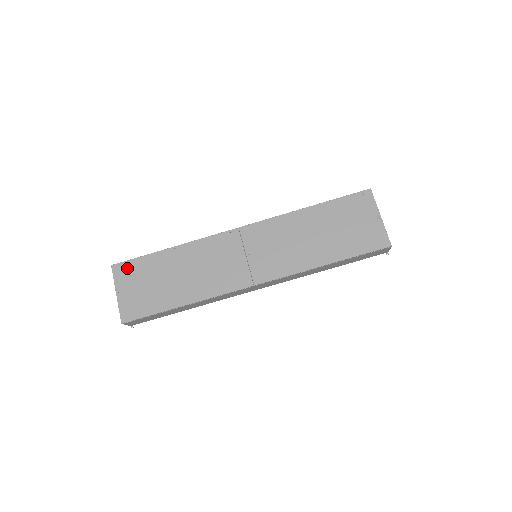
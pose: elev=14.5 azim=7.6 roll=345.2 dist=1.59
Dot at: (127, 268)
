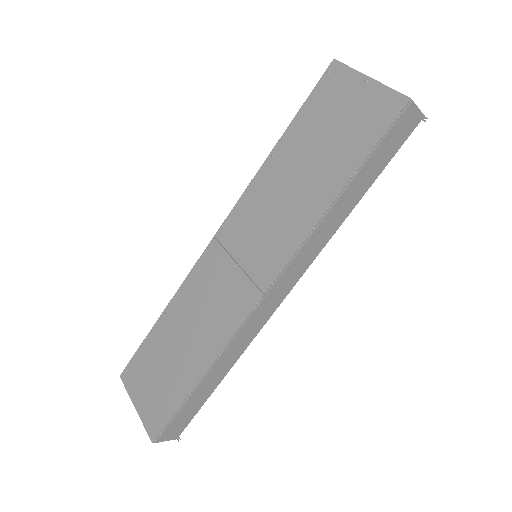
Dot at: (133, 369)
